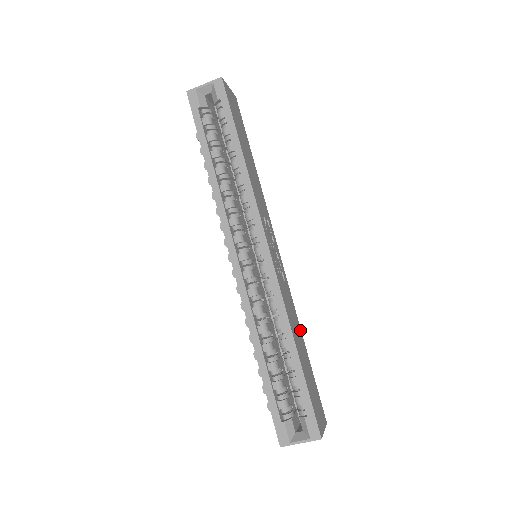
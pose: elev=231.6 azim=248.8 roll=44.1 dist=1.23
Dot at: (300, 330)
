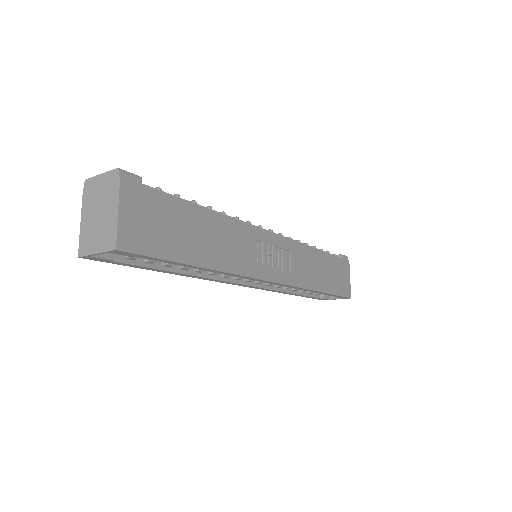
Dot at: (314, 251)
